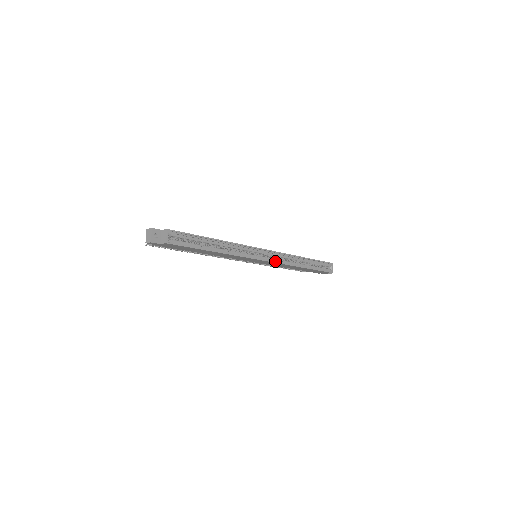
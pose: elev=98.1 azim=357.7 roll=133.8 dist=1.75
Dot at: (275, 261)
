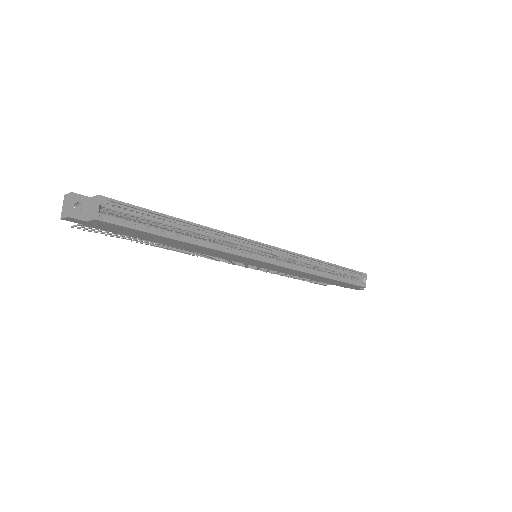
Dot at: (285, 265)
